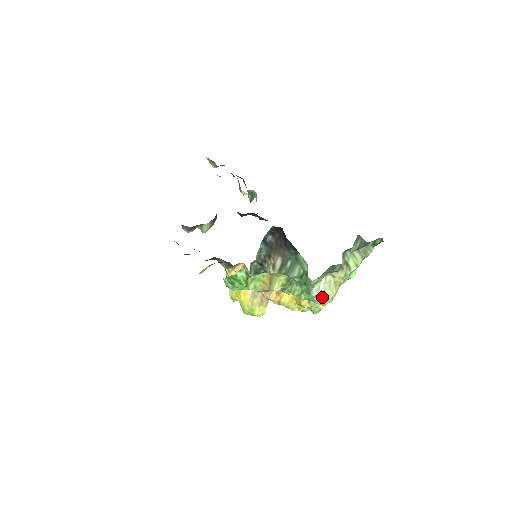
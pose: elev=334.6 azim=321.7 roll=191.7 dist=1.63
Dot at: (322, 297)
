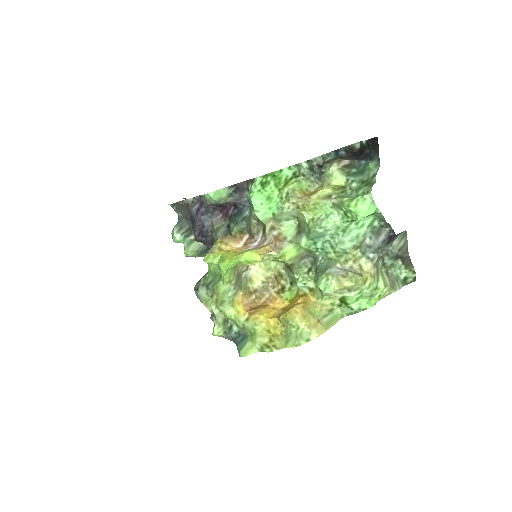
Dot at: (345, 272)
